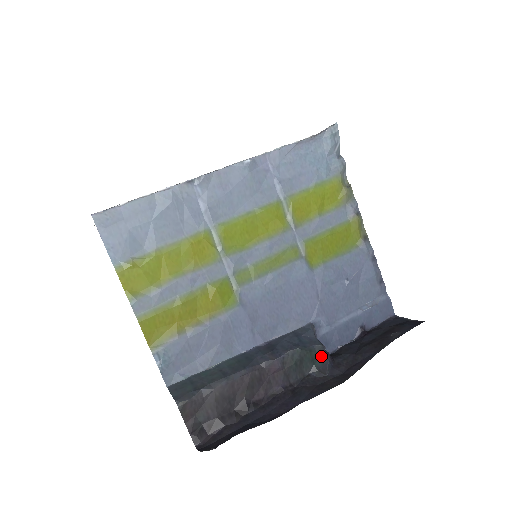
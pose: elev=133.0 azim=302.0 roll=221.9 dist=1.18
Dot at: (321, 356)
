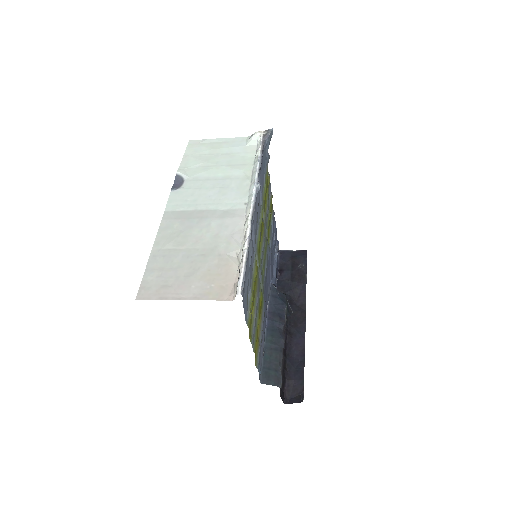
Dot at: occluded
